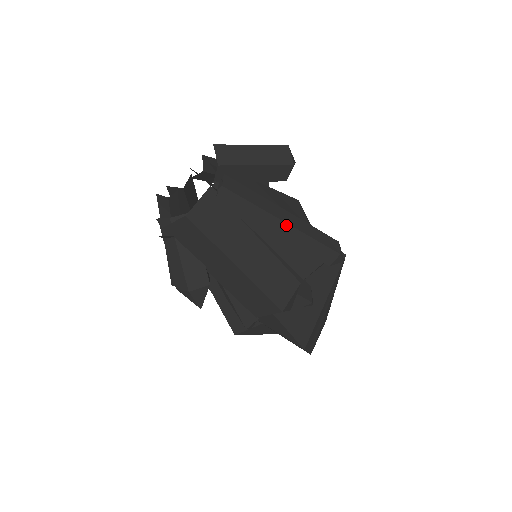
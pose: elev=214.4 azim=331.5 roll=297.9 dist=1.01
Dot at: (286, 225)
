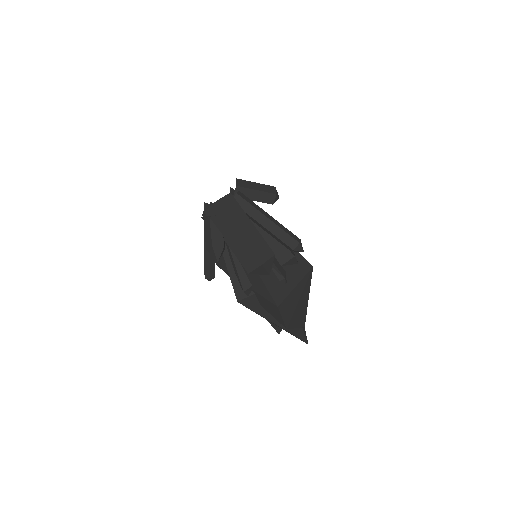
Dot at: (269, 220)
